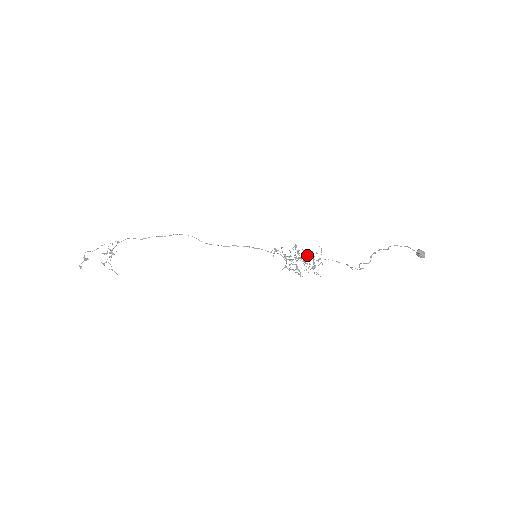
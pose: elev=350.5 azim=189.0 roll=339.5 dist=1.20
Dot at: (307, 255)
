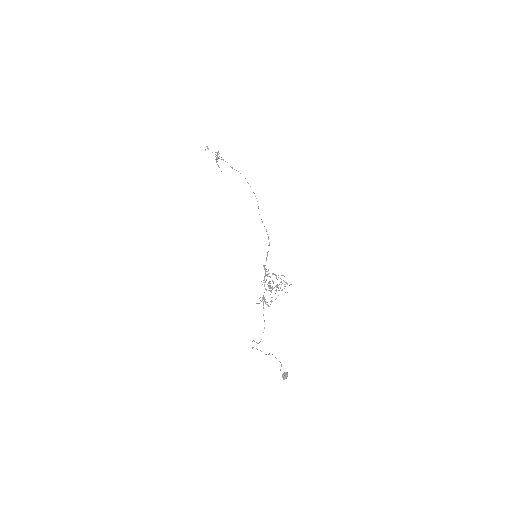
Dot at: (271, 291)
